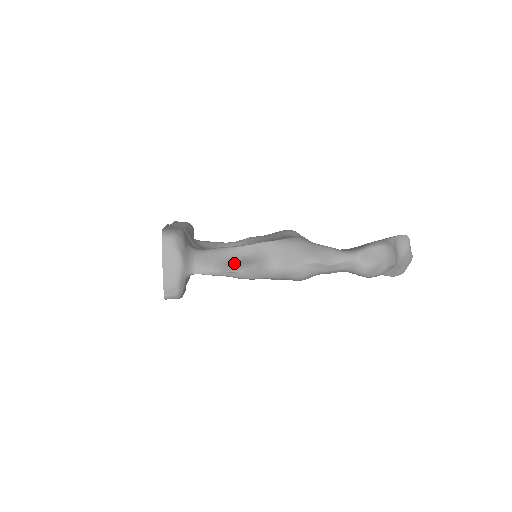
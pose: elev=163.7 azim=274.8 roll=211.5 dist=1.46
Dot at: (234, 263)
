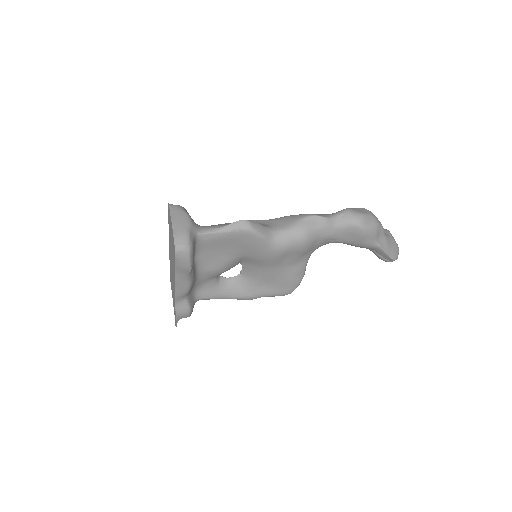
Dot at: occluded
